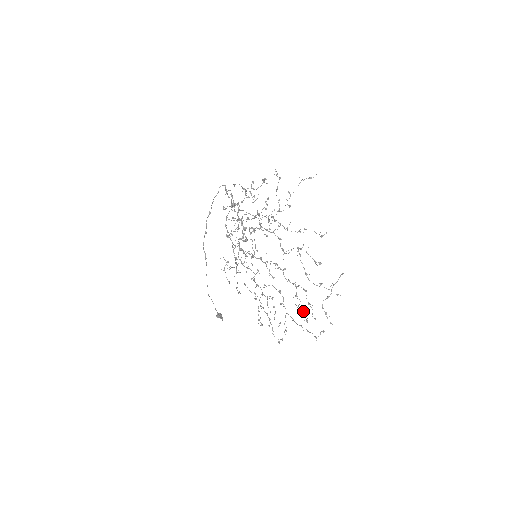
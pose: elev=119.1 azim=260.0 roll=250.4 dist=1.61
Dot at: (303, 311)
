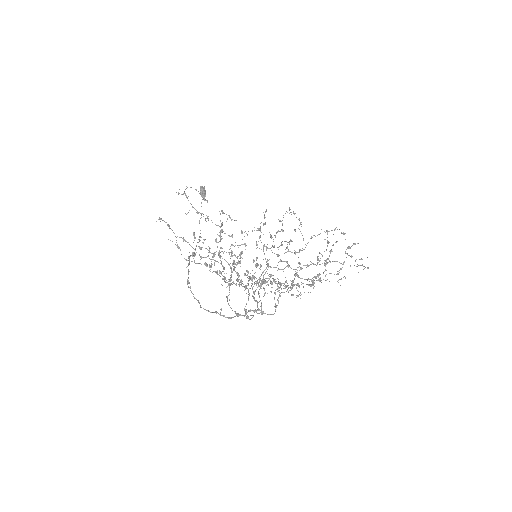
Dot at: occluded
